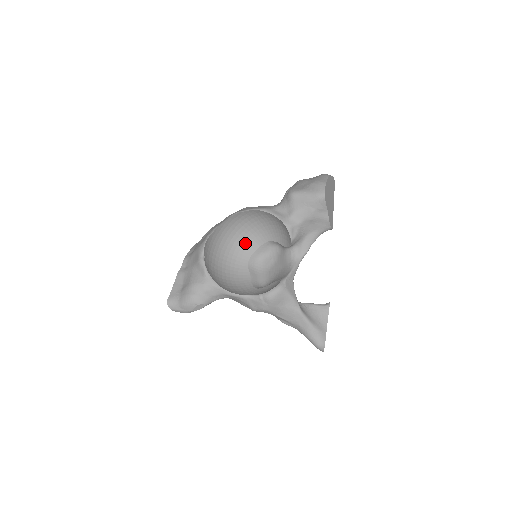
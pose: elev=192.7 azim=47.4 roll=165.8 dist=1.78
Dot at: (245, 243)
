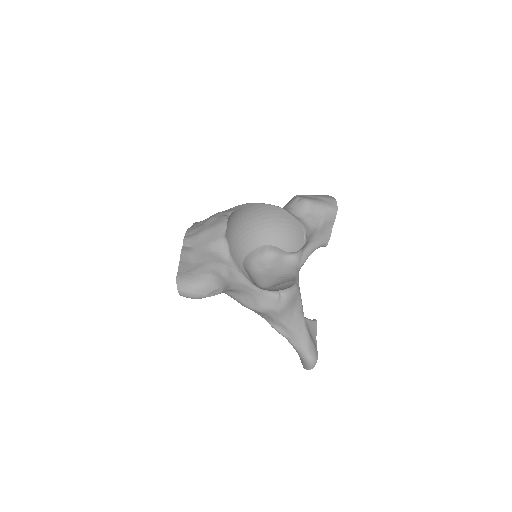
Dot at: (242, 241)
